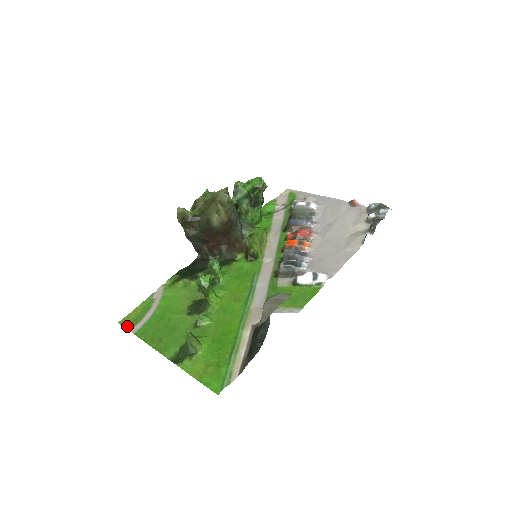
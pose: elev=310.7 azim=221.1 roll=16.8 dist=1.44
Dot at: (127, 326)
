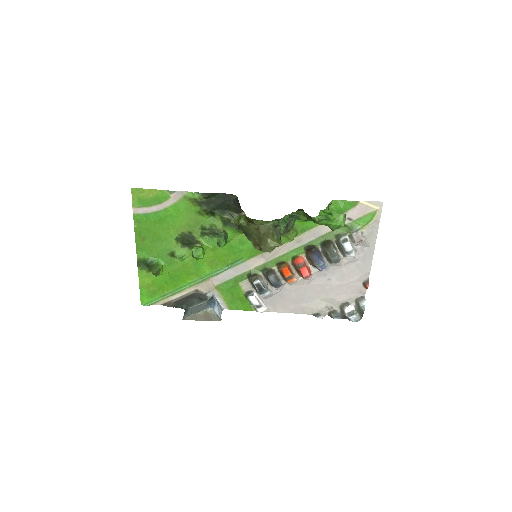
Dot at: (134, 200)
